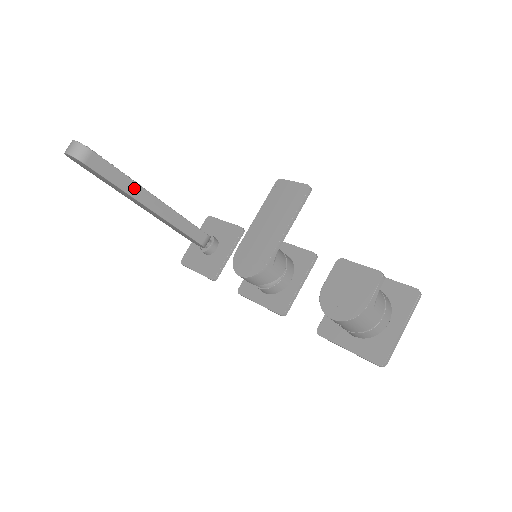
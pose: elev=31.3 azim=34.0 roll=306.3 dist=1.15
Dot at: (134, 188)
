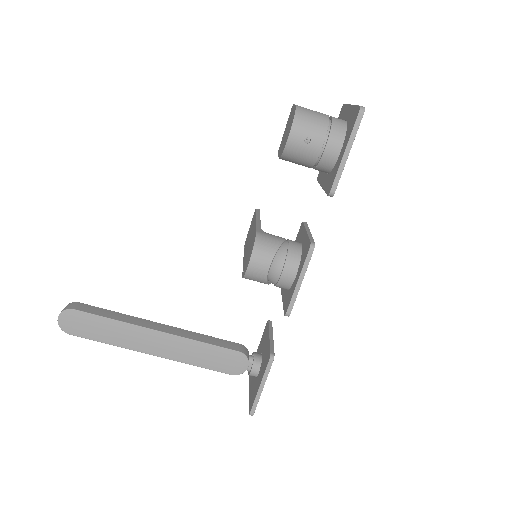
Dot at: (132, 319)
